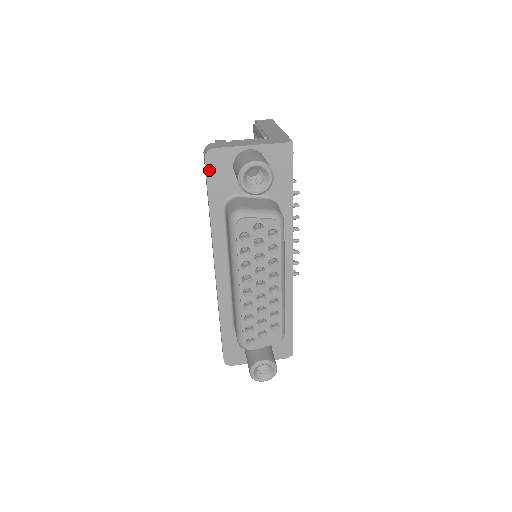
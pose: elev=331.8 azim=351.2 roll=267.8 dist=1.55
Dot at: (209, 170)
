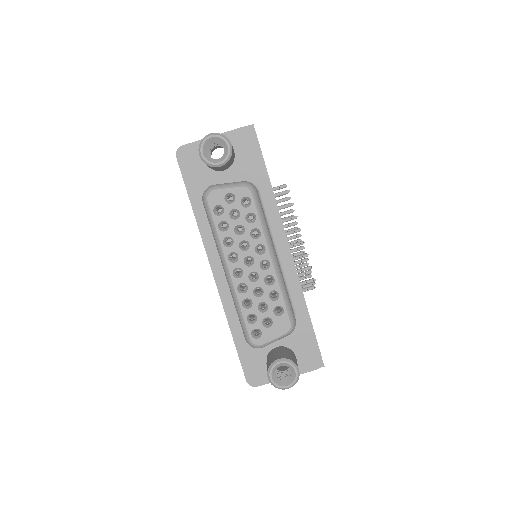
Dot at: (182, 167)
